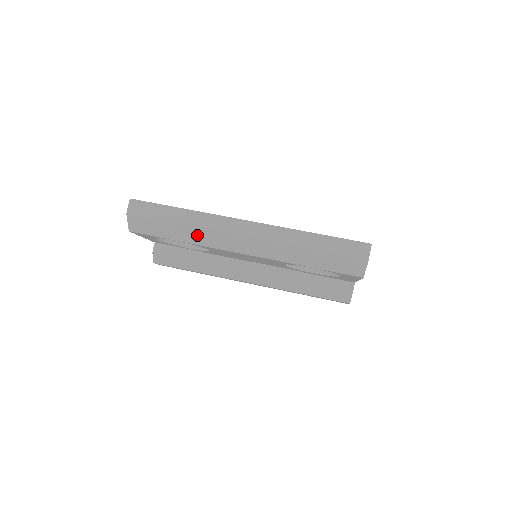
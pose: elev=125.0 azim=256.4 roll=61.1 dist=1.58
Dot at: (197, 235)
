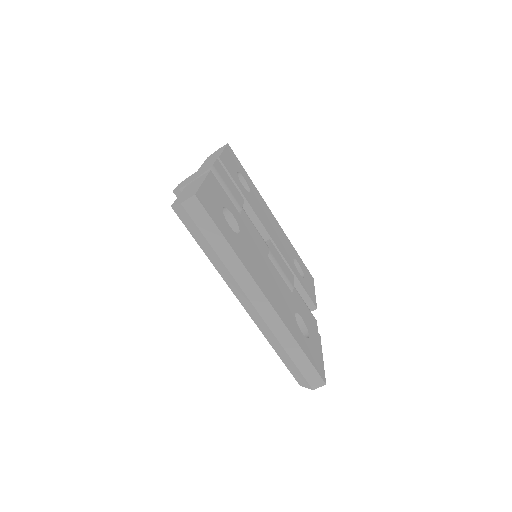
Dot at: (222, 268)
